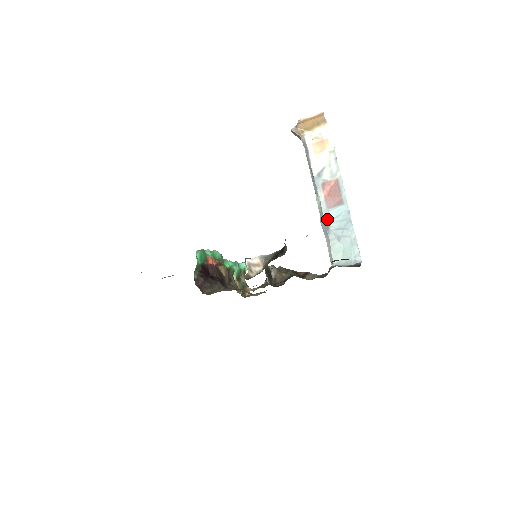
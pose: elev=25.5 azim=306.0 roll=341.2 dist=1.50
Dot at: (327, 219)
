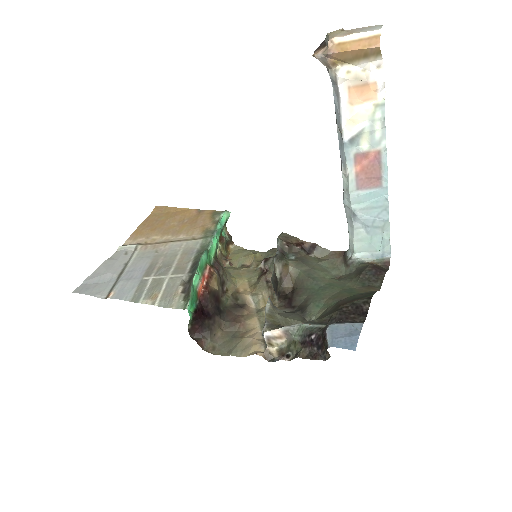
Dot at: (355, 203)
